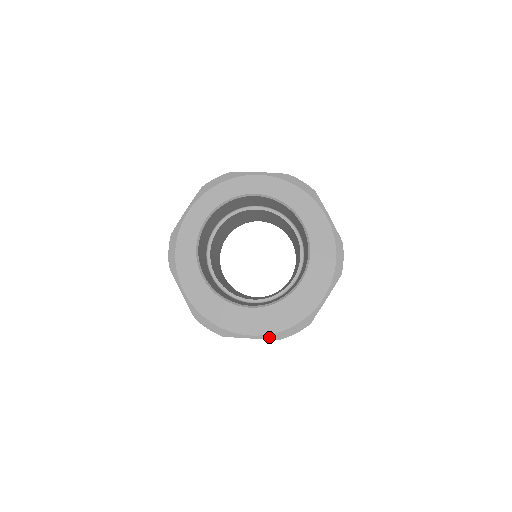
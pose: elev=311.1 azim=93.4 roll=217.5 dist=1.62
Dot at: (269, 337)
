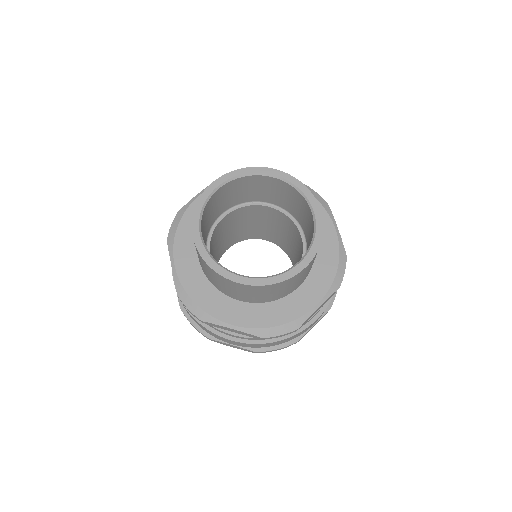
Dot at: (251, 332)
